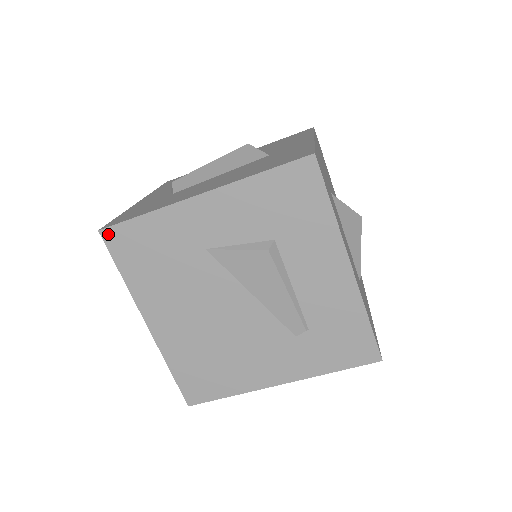
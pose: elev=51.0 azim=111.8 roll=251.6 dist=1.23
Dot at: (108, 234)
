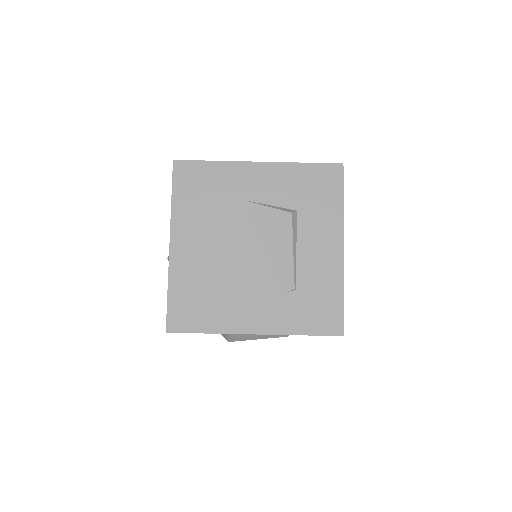
Dot at: (179, 165)
